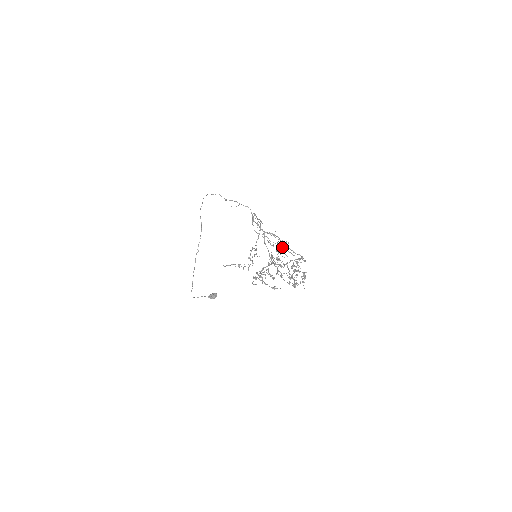
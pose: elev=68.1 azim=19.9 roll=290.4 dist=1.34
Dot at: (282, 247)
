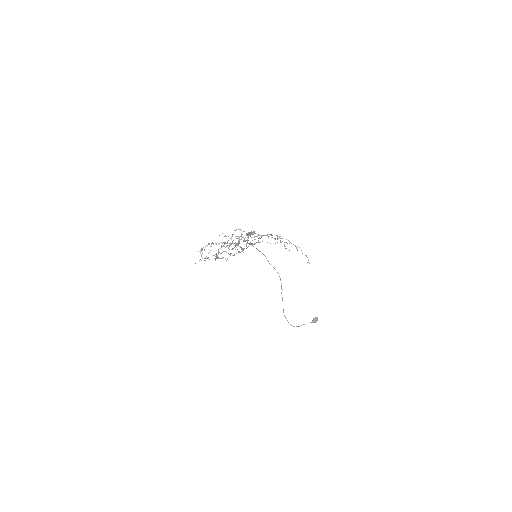
Dot at: occluded
